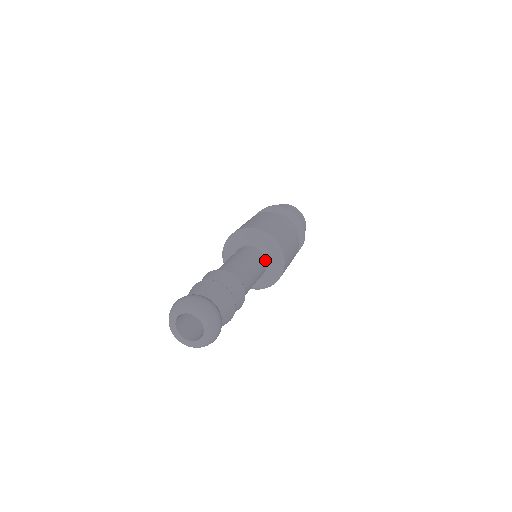
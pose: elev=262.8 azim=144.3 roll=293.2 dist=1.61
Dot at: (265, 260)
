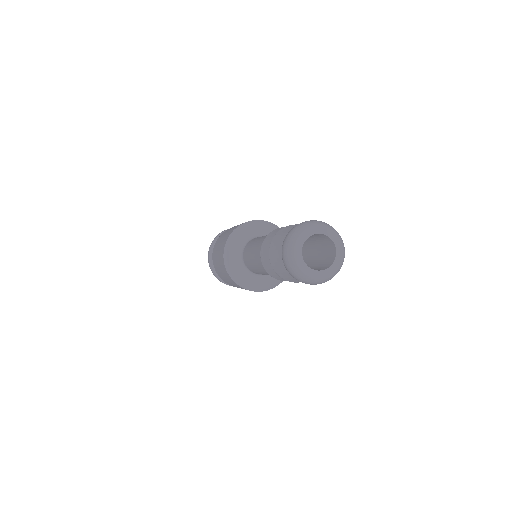
Dot at: occluded
